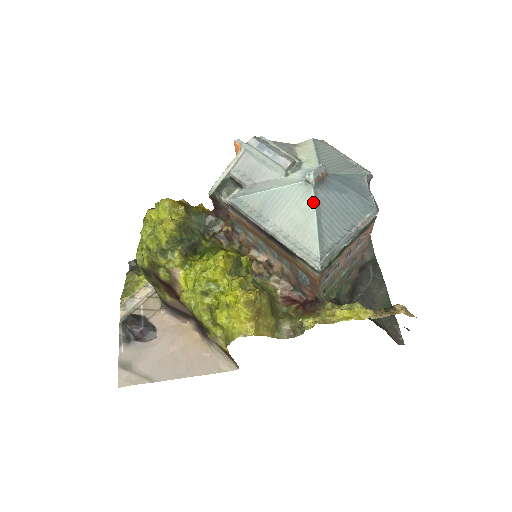
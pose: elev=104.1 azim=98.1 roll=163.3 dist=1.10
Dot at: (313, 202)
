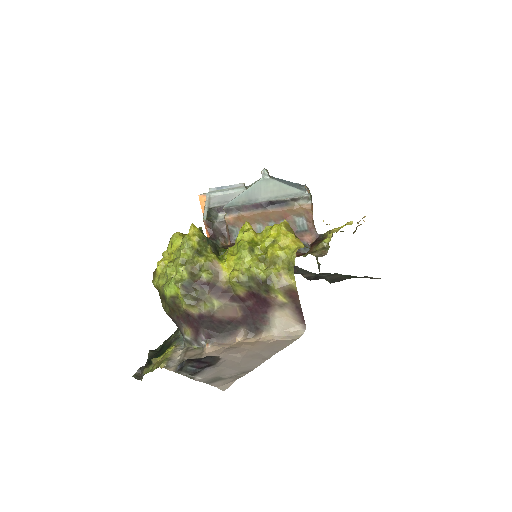
Dot at: (275, 181)
